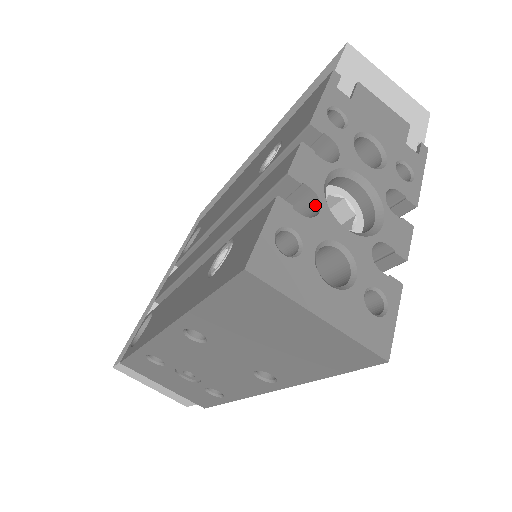
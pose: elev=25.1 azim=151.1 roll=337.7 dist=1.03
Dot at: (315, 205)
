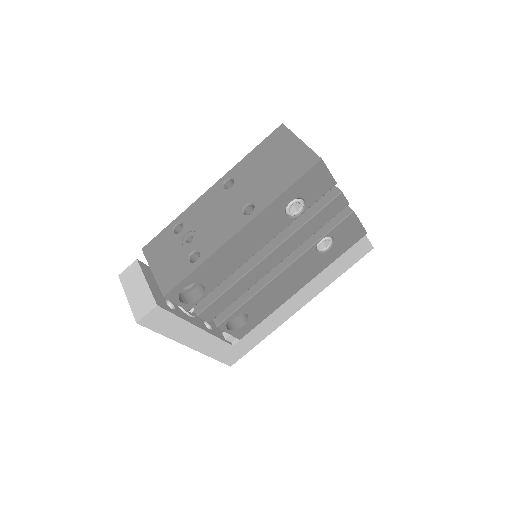
Dot at: occluded
